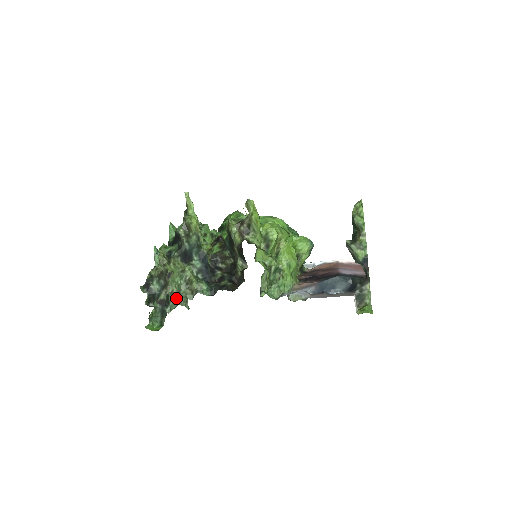
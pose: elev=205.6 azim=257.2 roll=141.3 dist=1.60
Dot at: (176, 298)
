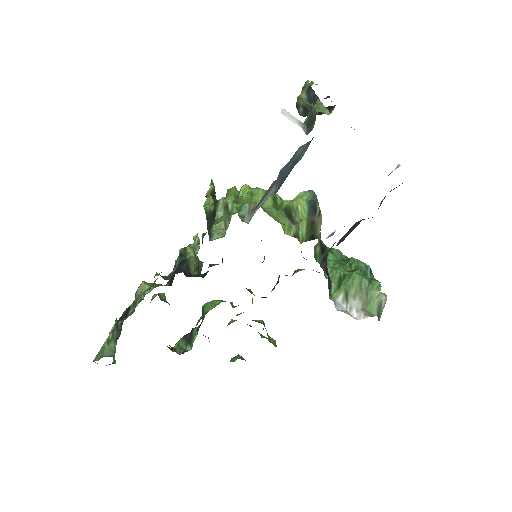
Dot at: (135, 307)
